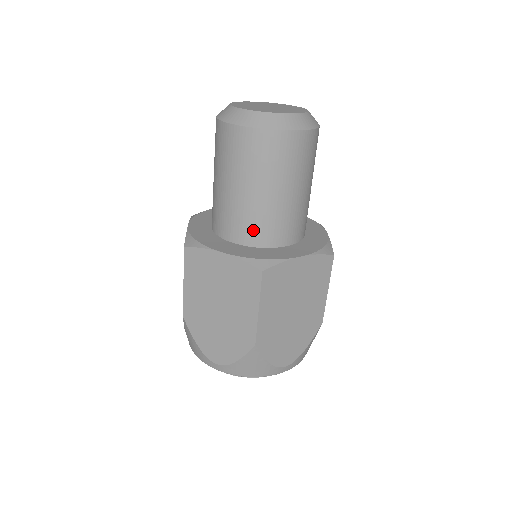
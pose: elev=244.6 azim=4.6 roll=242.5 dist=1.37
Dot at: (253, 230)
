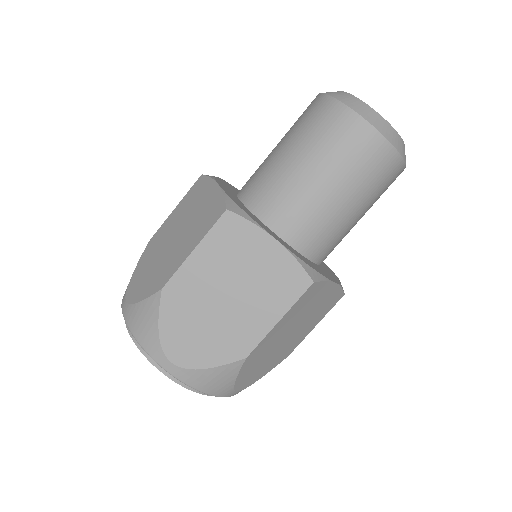
Dot at: (261, 193)
